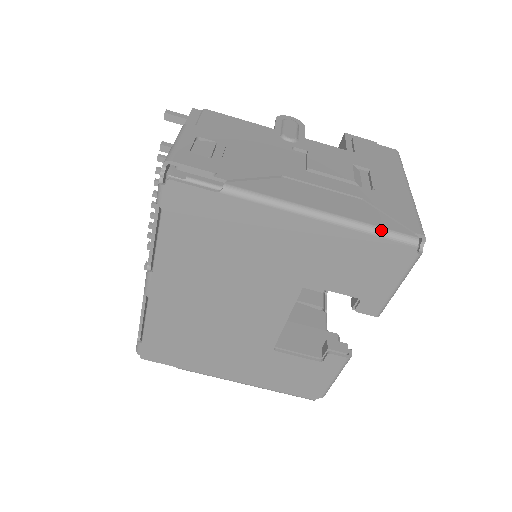
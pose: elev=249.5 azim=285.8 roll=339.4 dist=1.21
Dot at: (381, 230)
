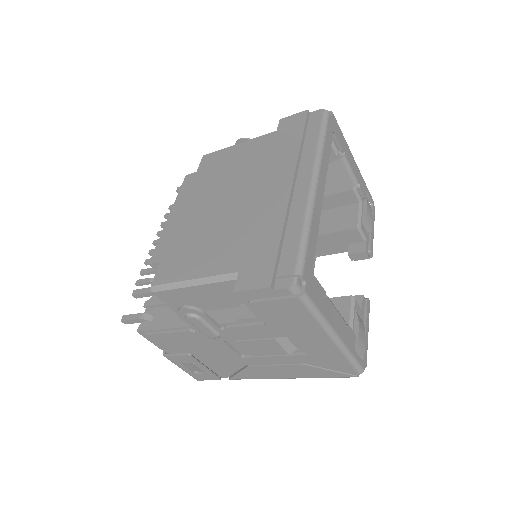
Dot at: occluded
